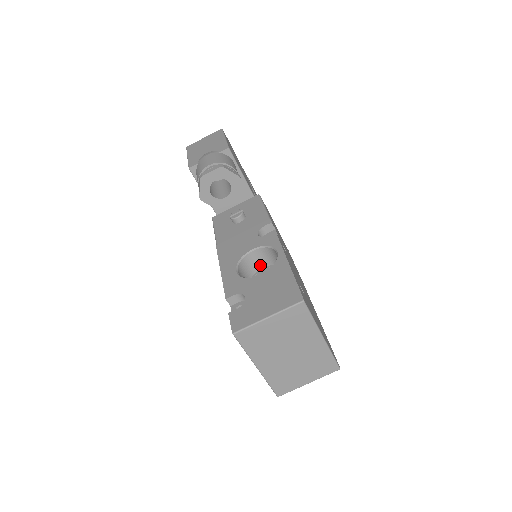
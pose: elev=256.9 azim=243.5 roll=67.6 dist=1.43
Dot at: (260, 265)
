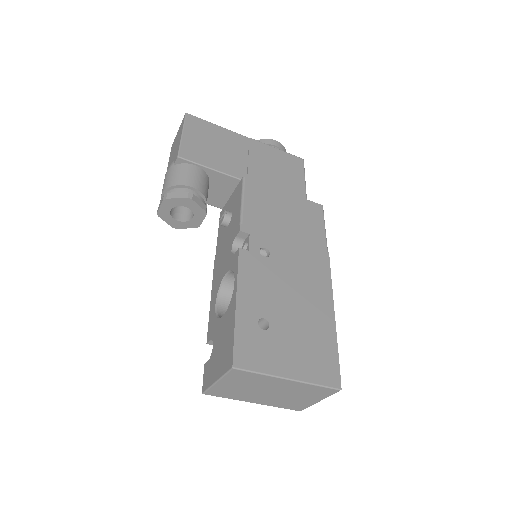
Dot at: occluded
